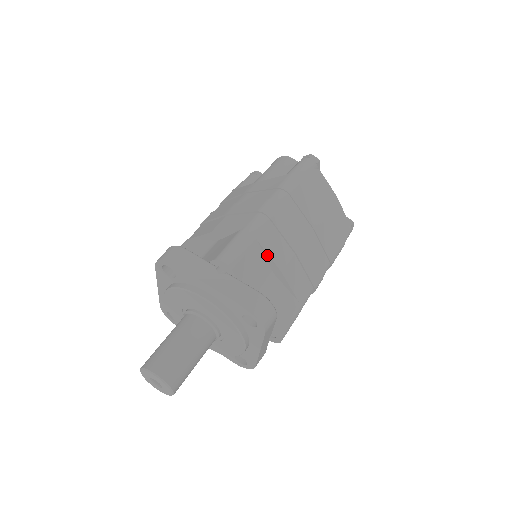
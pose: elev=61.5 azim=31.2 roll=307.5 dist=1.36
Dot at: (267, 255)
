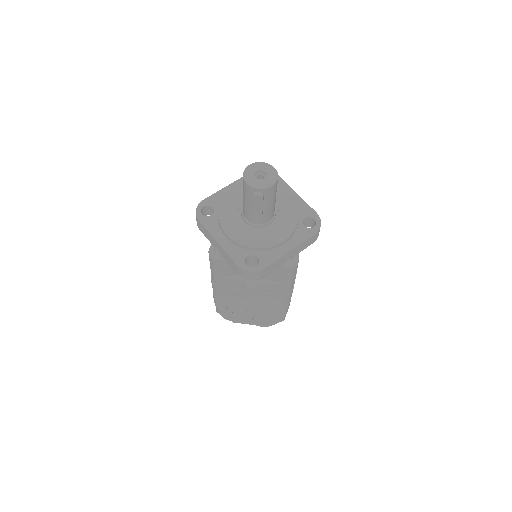
Dot at: occluded
